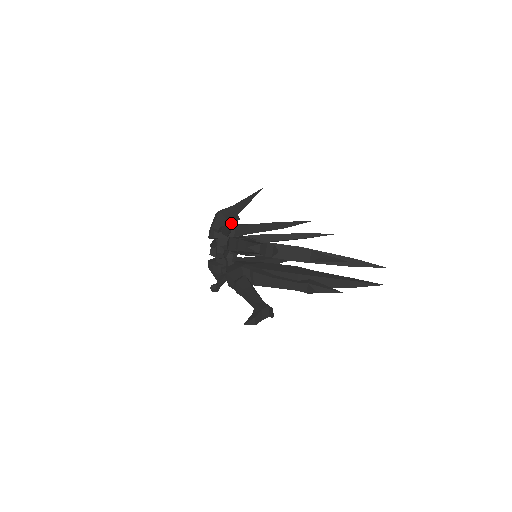
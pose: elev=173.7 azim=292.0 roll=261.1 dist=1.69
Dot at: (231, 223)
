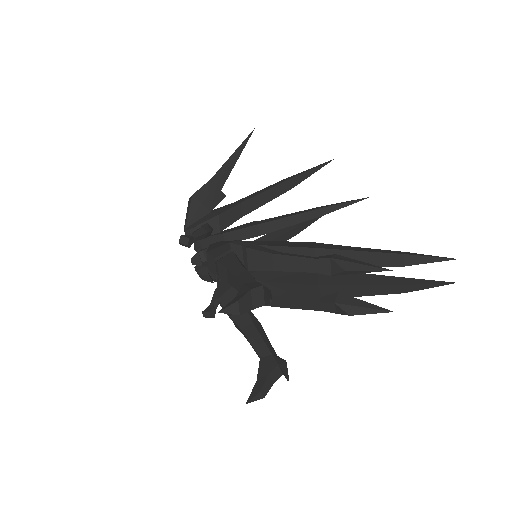
Dot at: (213, 208)
